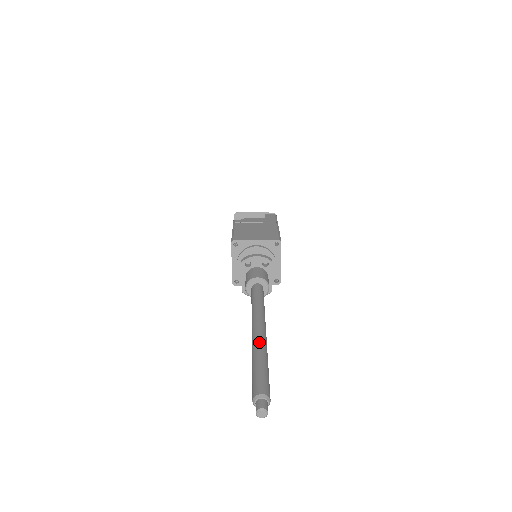
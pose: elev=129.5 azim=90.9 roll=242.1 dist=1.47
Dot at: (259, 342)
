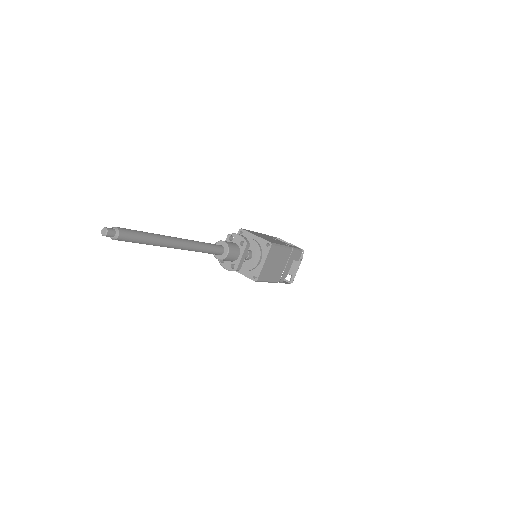
Dot at: (163, 235)
